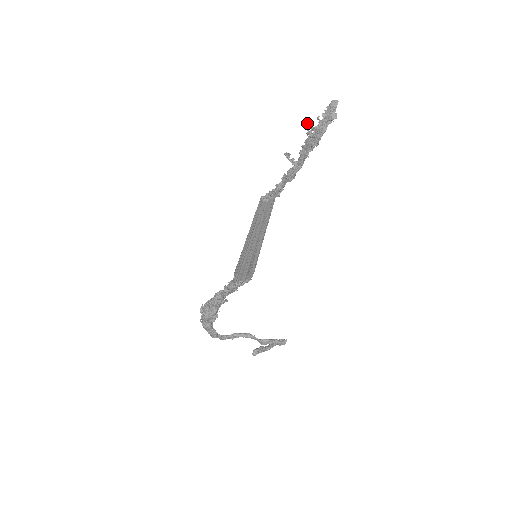
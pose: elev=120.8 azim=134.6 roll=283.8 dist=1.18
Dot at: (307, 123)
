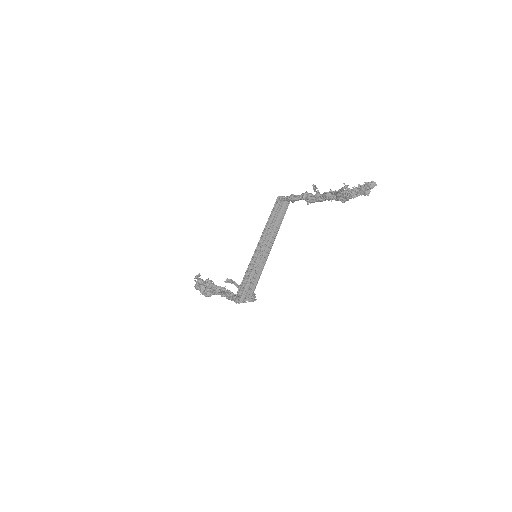
Dot at: (342, 187)
